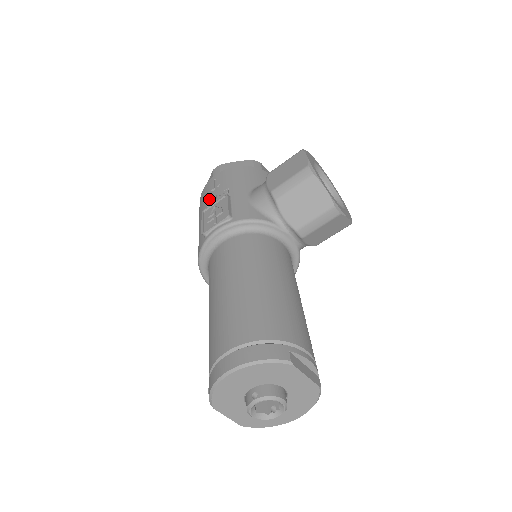
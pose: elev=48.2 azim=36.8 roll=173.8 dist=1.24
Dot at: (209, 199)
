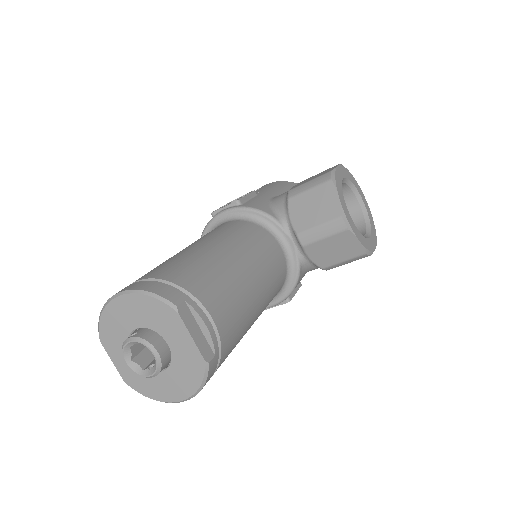
Dot at: occluded
